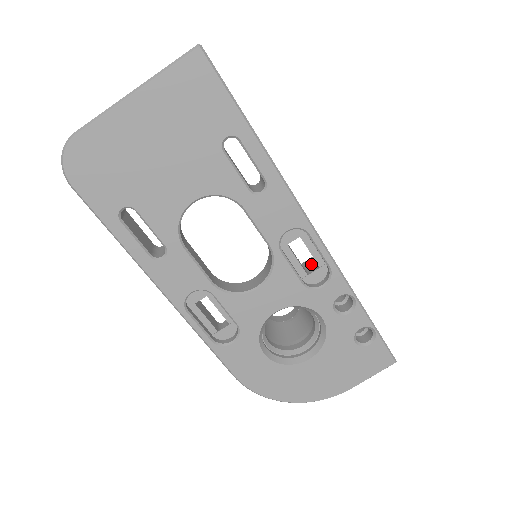
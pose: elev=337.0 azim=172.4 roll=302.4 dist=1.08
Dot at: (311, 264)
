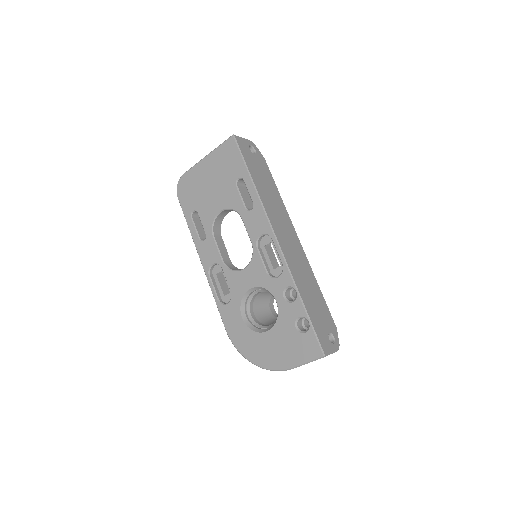
Dot at: occluded
